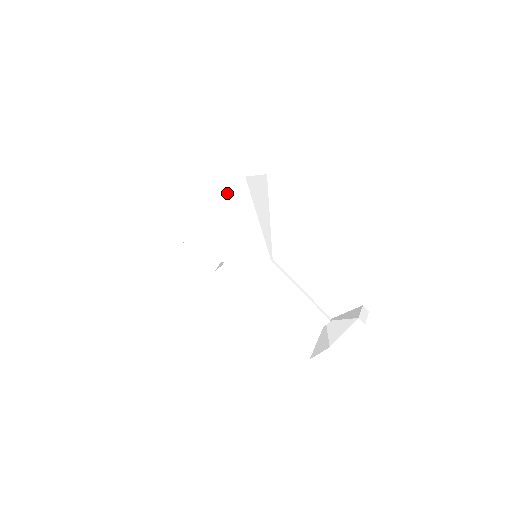
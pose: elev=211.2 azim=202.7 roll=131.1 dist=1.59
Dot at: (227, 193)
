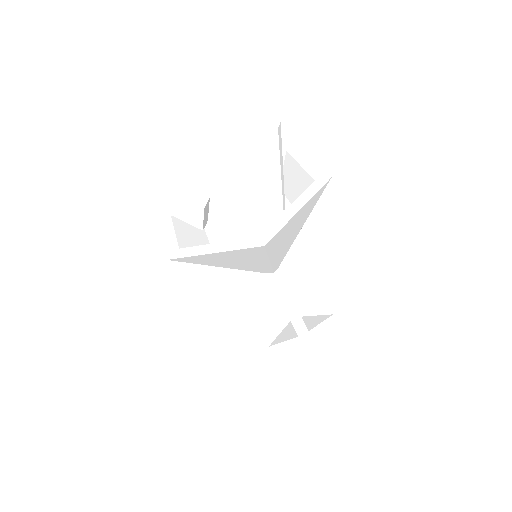
Dot at: (309, 200)
